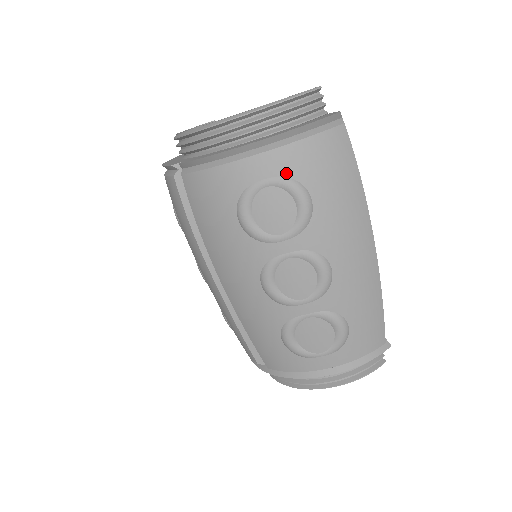
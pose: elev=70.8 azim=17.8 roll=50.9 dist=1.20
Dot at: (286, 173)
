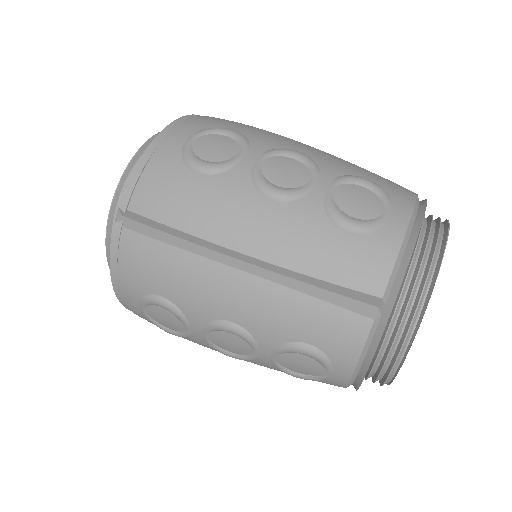
Dot at: (199, 129)
